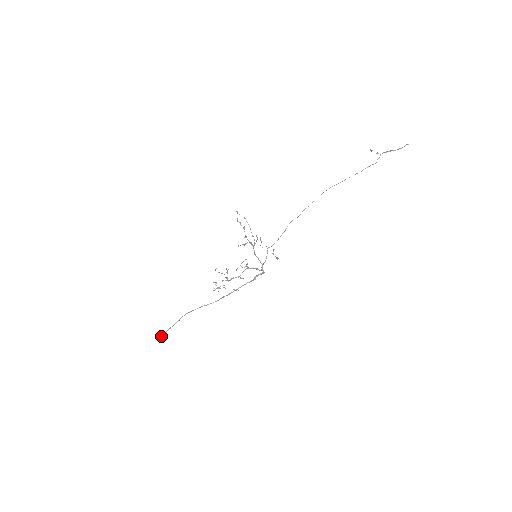
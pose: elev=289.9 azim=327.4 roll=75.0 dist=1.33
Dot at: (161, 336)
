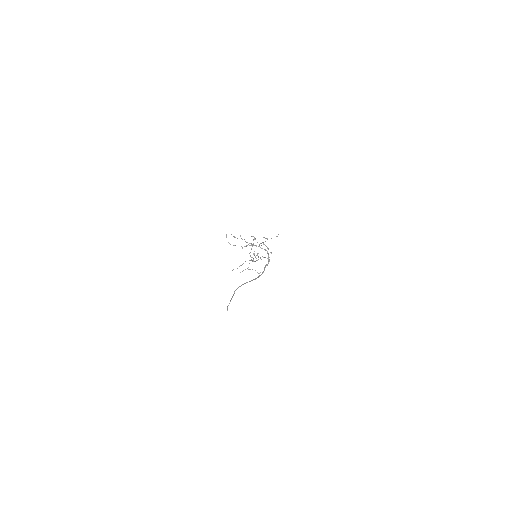
Dot at: (227, 308)
